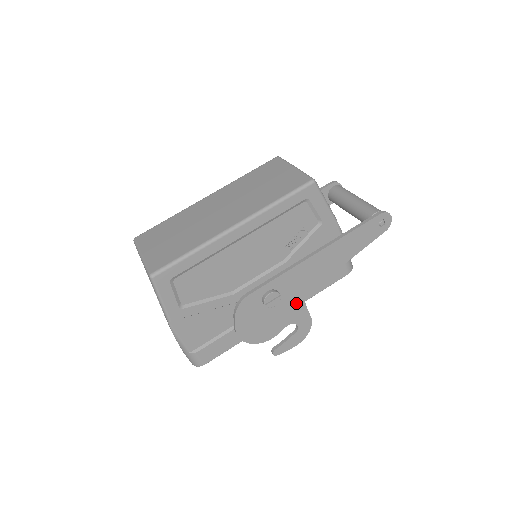
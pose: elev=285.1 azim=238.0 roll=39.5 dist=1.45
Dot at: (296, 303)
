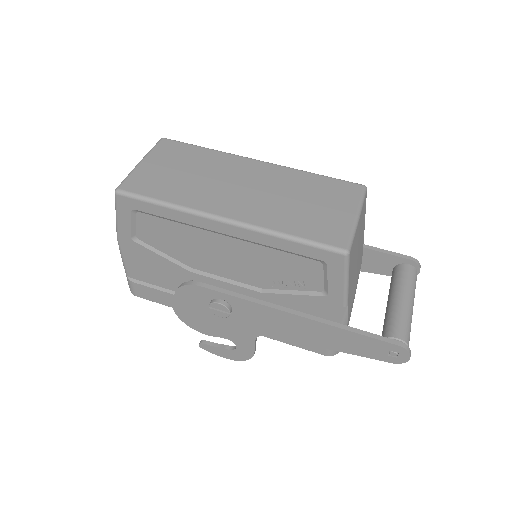
Dot at: (246, 331)
